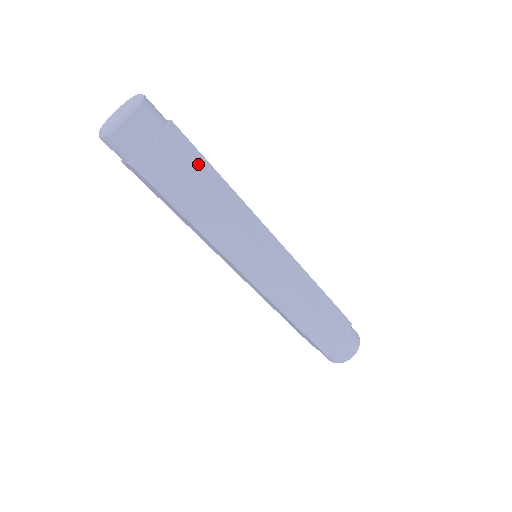
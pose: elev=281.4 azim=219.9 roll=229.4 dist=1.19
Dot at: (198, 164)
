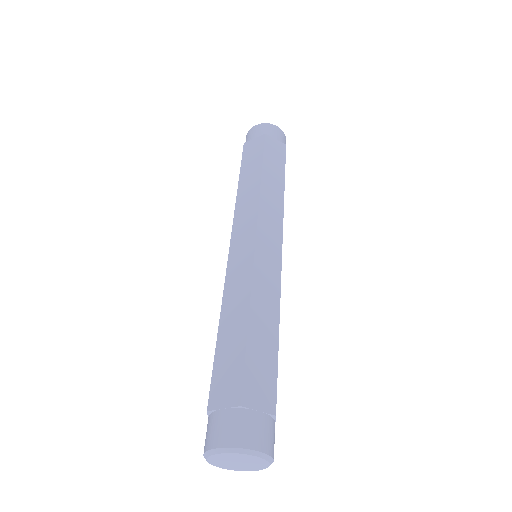
Dot at: (277, 163)
